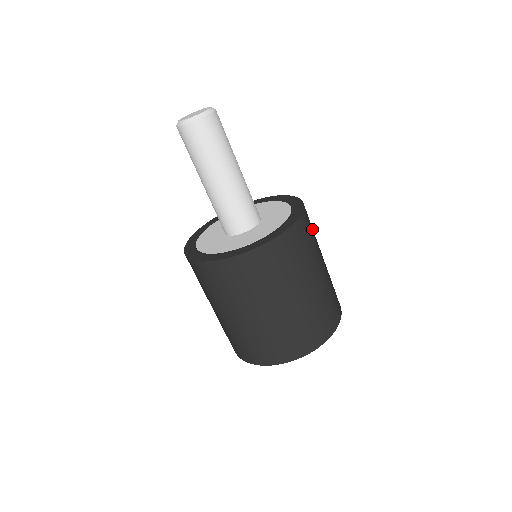
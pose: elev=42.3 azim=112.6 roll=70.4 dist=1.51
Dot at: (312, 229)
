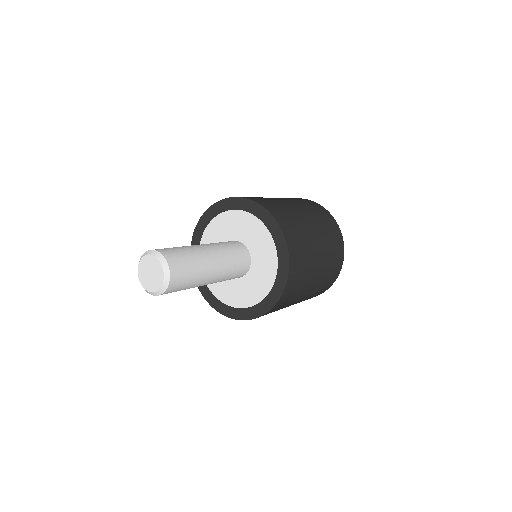
Dot at: (295, 229)
